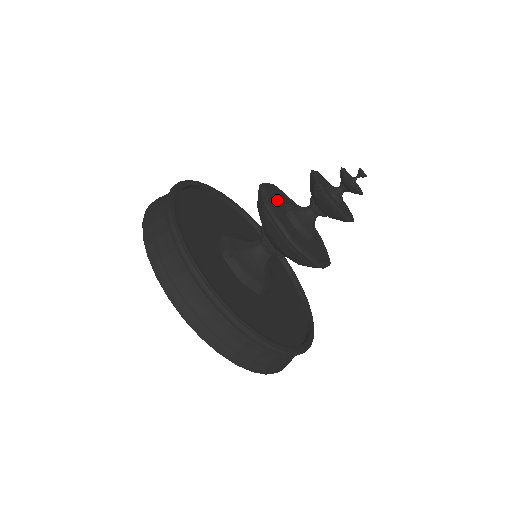
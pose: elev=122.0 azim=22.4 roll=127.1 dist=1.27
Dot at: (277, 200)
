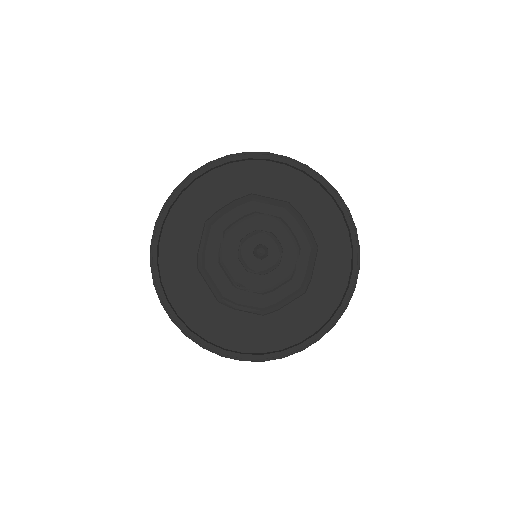
Dot at: occluded
